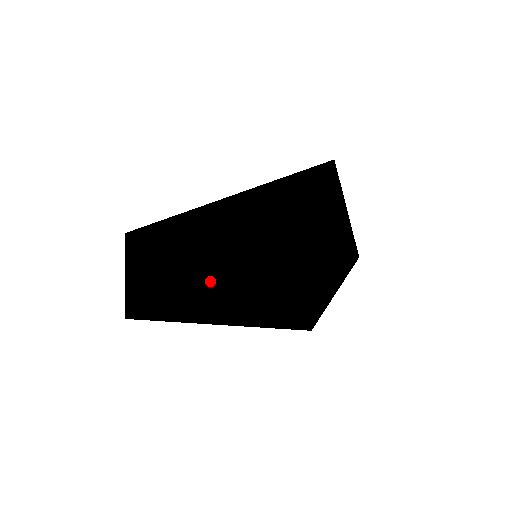
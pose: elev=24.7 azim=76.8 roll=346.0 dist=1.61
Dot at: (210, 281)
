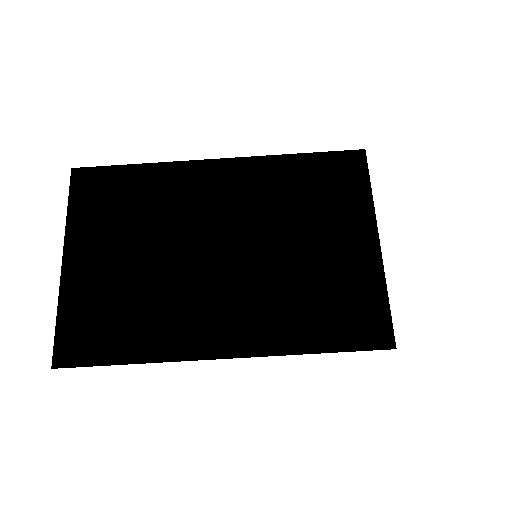
Dot at: (181, 237)
